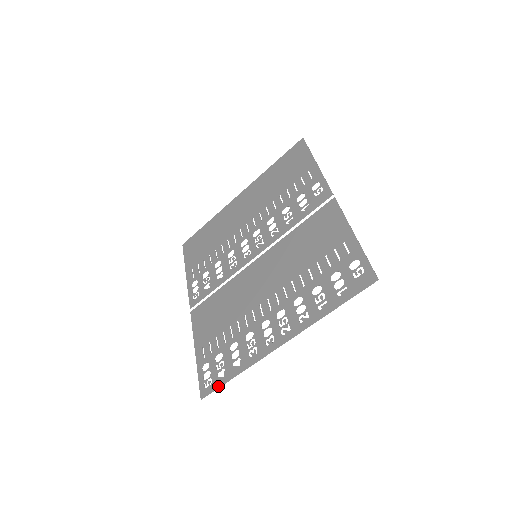
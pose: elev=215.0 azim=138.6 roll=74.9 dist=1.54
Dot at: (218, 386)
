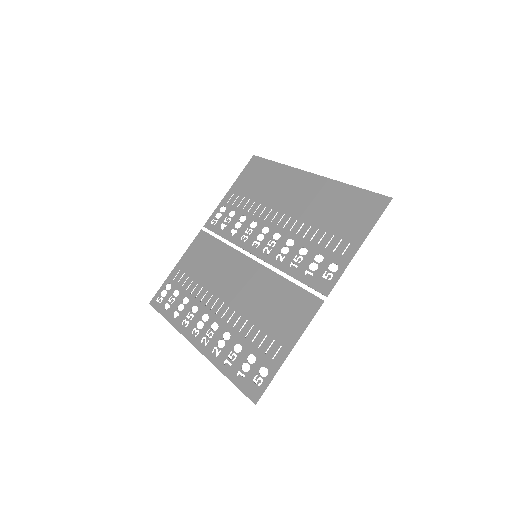
Dot at: (159, 311)
